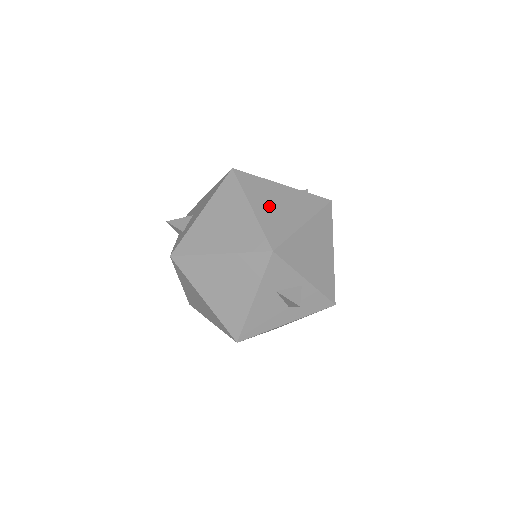
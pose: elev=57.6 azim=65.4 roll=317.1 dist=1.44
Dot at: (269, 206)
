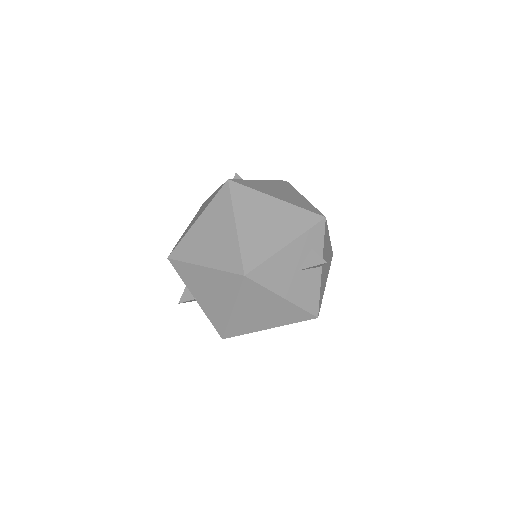
Dot at: occluded
